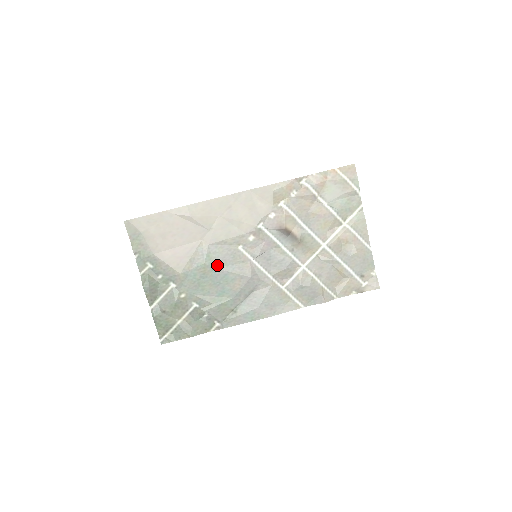
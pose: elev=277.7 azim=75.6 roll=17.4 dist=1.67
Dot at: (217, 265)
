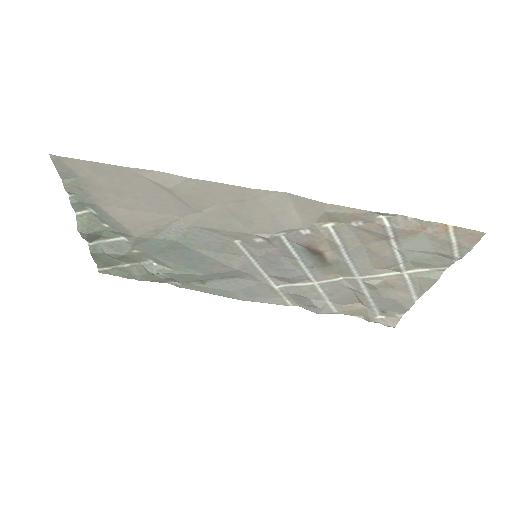
Dot at: (195, 246)
